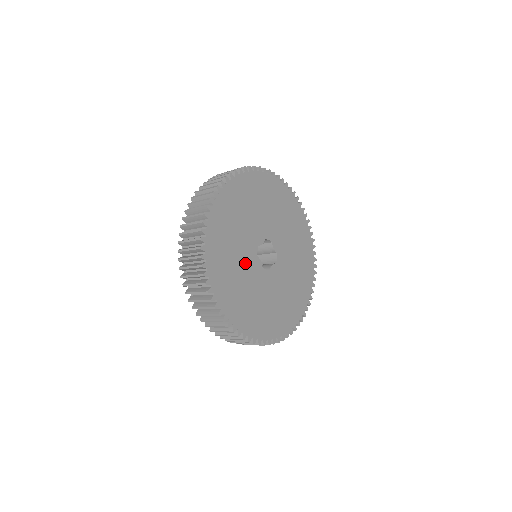
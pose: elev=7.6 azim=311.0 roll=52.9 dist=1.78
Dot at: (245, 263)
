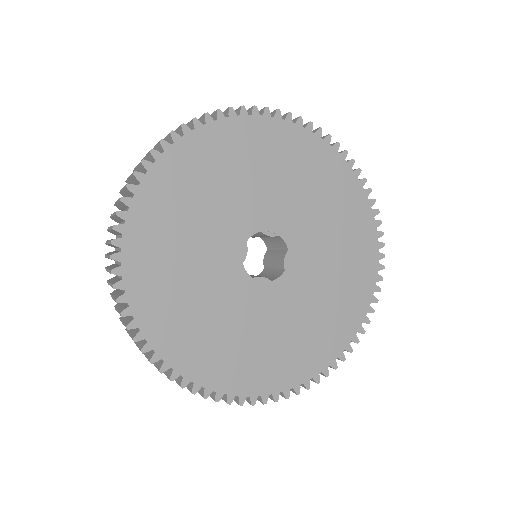
Dot at: (240, 309)
